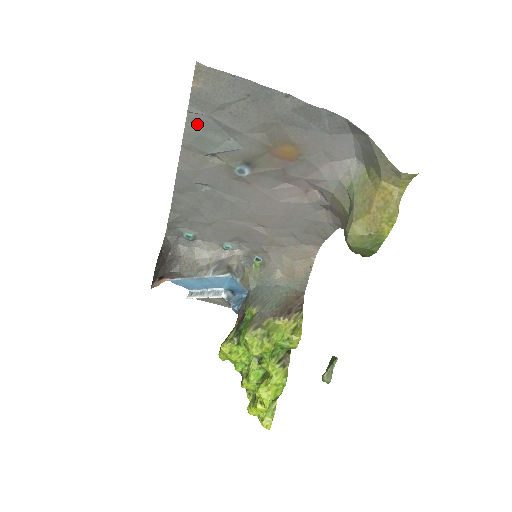
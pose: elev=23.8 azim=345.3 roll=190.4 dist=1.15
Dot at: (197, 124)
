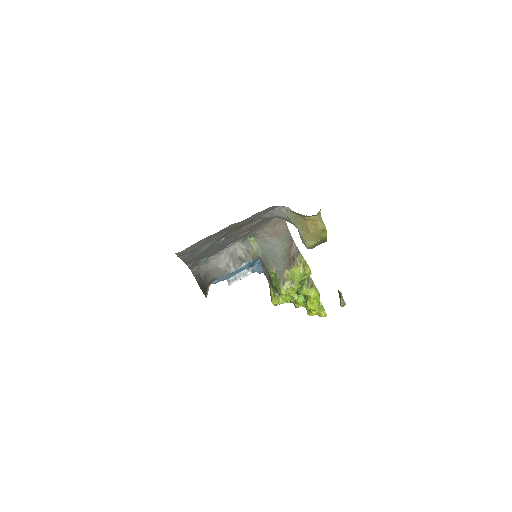
Dot at: (187, 255)
